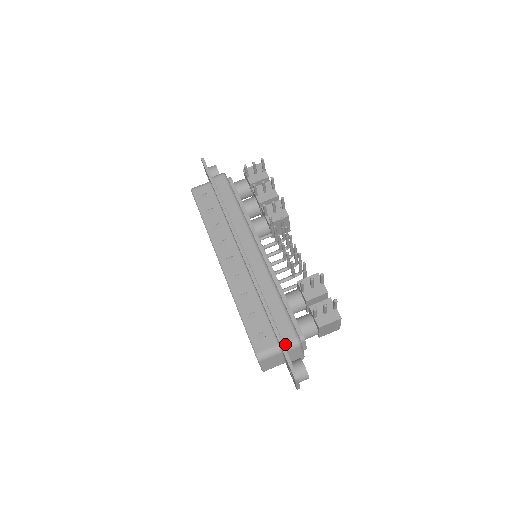
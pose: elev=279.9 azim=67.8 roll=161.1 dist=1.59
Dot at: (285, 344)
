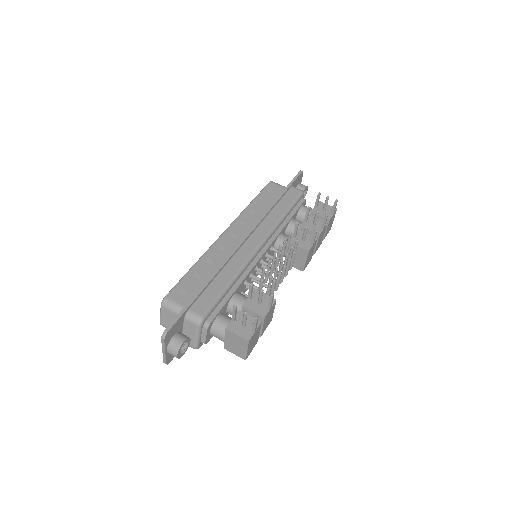
Dot at: (190, 311)
